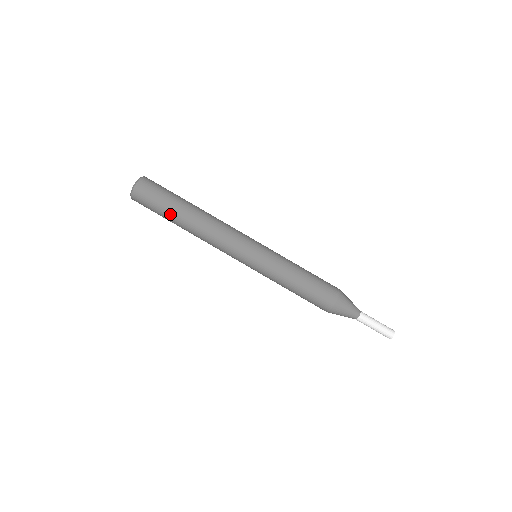
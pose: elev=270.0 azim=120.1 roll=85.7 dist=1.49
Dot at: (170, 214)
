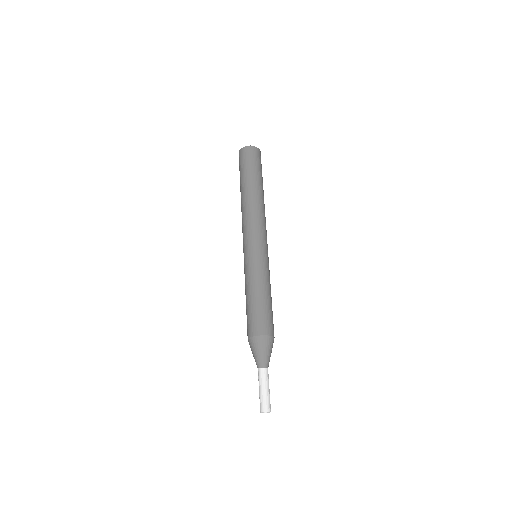
Dot at: (240, 182)
